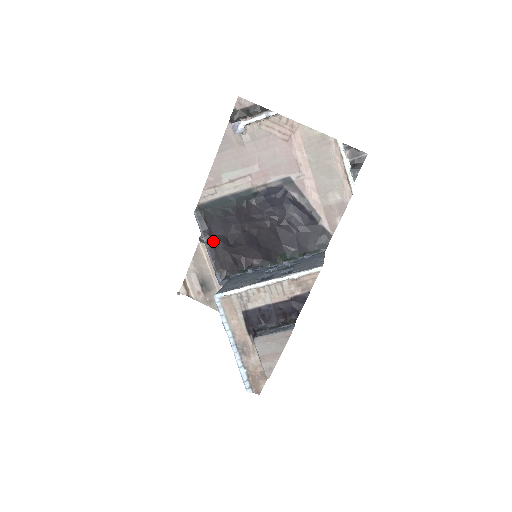
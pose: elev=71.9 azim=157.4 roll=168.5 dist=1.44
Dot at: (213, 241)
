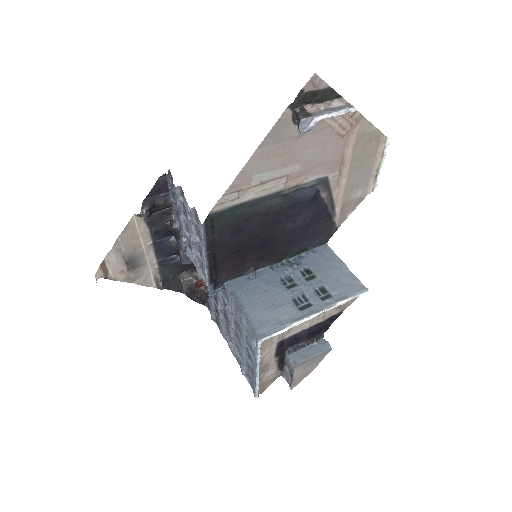
Dot at: (215, 251)
